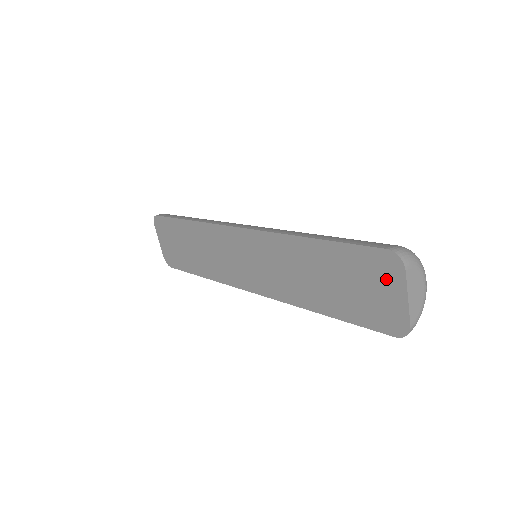
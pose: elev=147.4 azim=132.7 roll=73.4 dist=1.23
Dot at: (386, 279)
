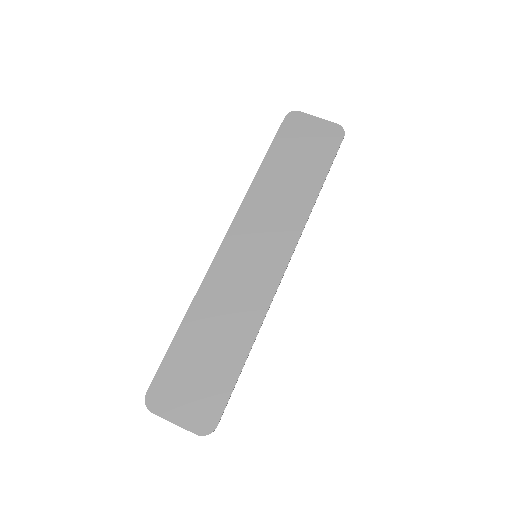
Dot at: (303, 125)
